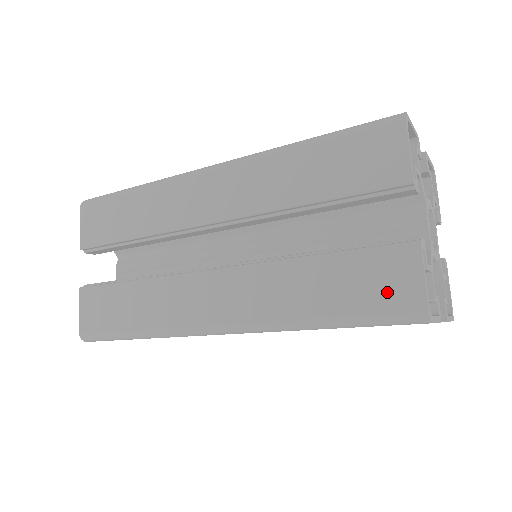
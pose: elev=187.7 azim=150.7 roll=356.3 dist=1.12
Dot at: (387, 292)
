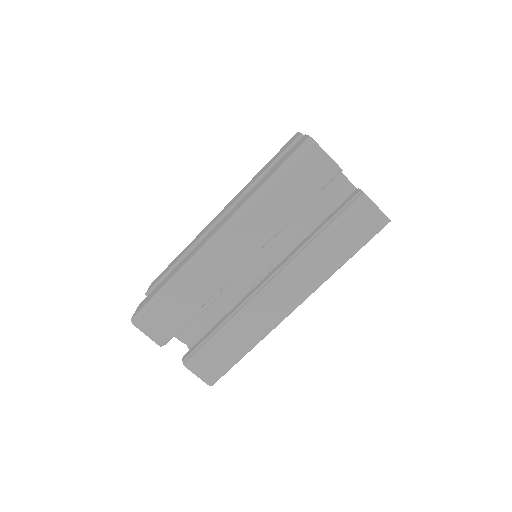
Dot at: (366, 225)
